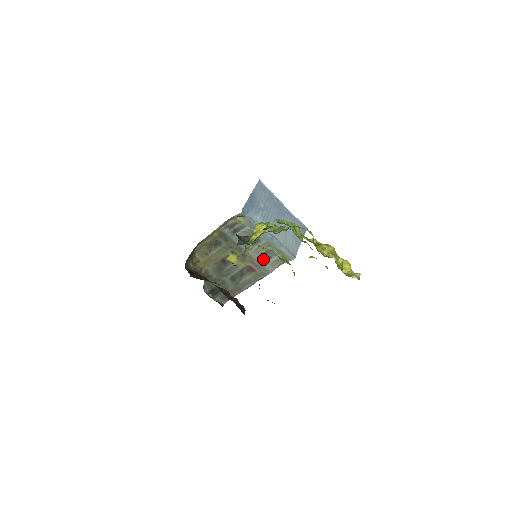
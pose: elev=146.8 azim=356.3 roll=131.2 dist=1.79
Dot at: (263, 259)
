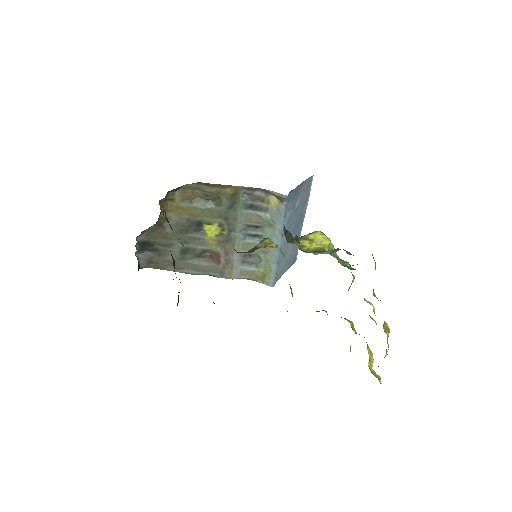
Dot at: (241, 259)
